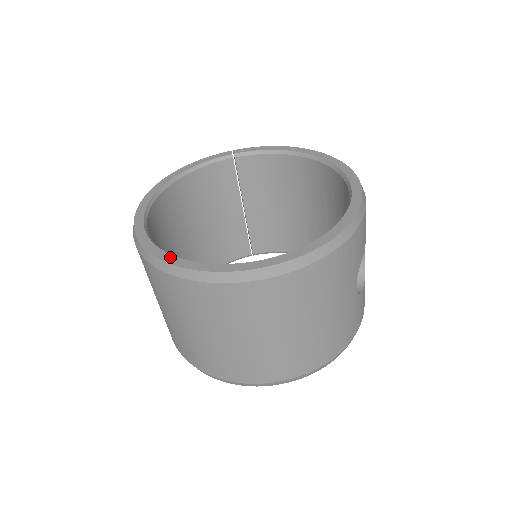
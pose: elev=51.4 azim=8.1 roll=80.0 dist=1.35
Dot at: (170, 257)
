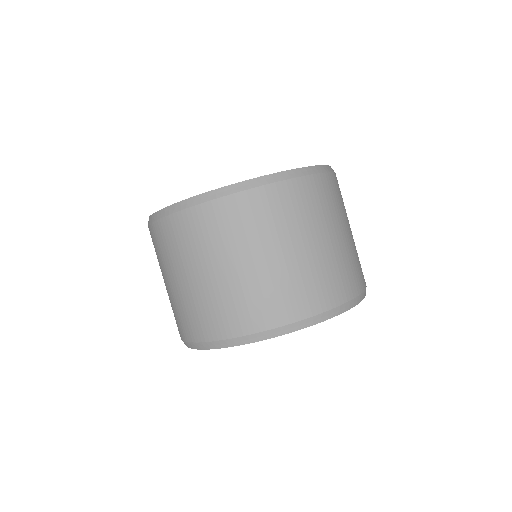
Dot at: (238, 183)
